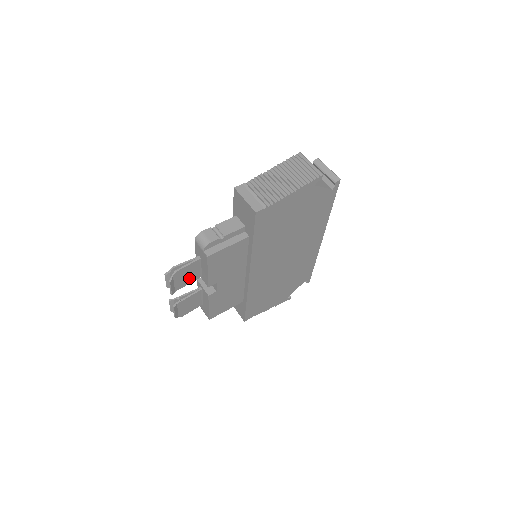
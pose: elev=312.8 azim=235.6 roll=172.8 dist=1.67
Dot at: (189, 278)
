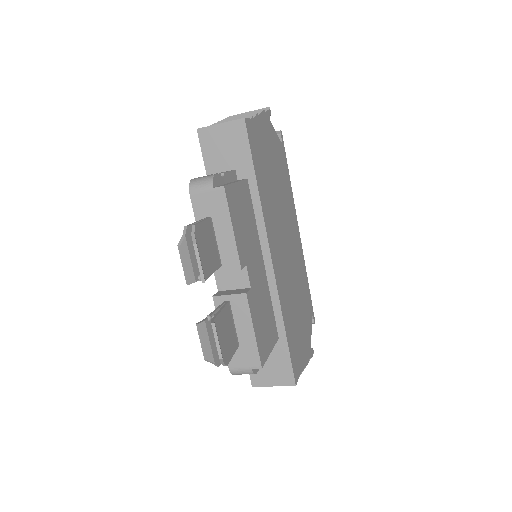
Dot at: (210, 258)
